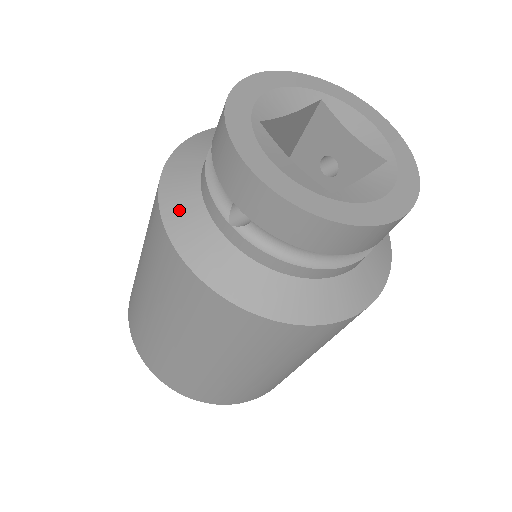
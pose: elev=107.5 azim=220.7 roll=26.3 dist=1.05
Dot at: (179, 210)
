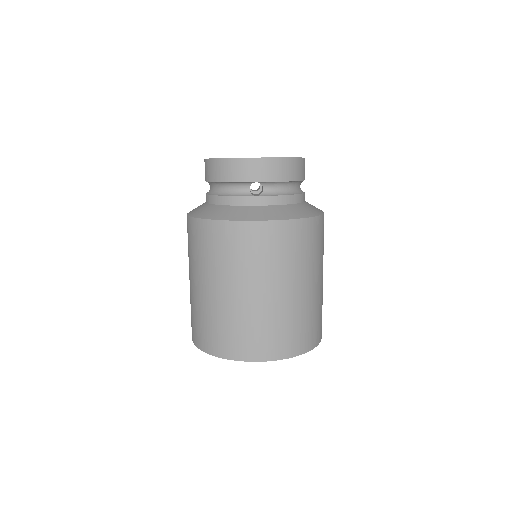
Dot at: (228, 214)
